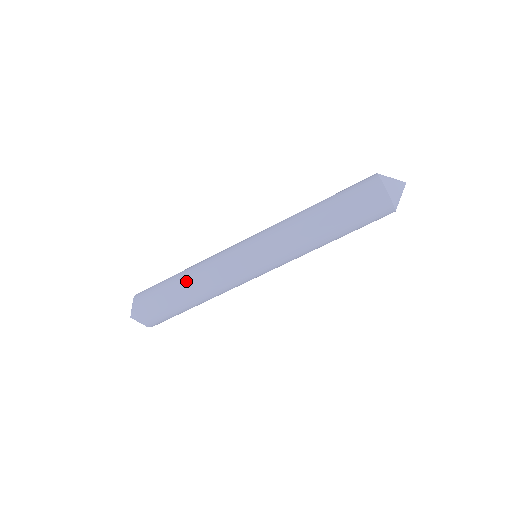
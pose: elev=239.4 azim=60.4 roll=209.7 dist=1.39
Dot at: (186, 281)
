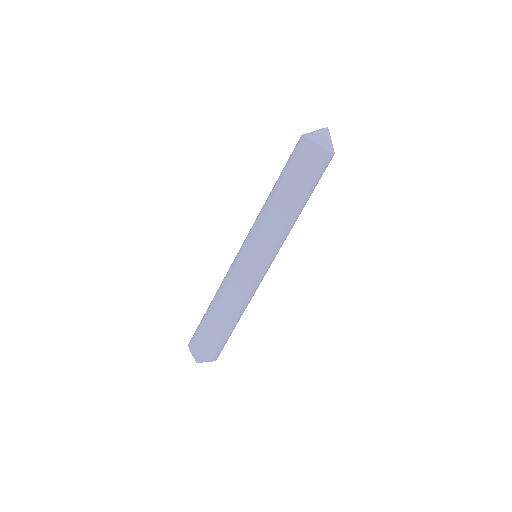
Dot at: occluded
